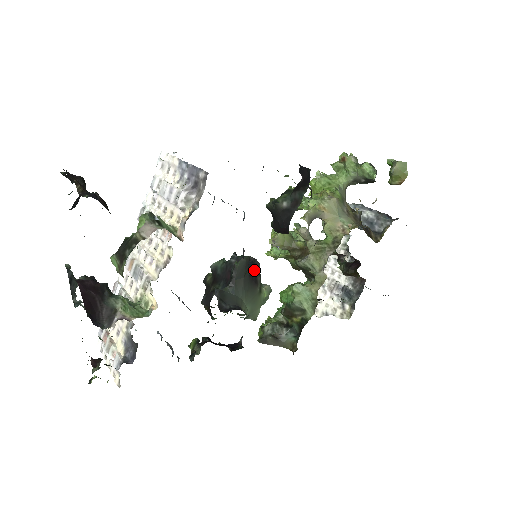
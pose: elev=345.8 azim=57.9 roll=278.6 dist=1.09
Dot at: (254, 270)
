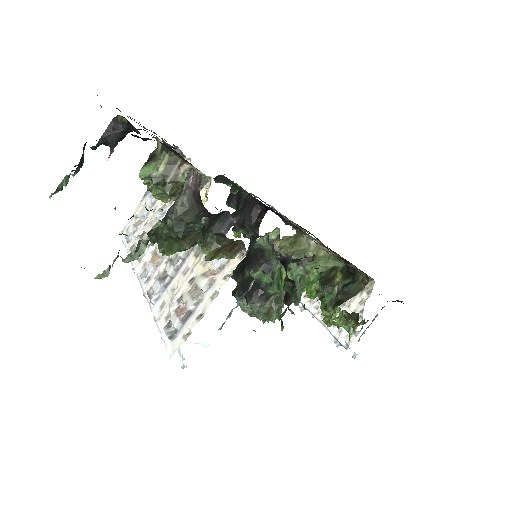
Dot at: occluded
